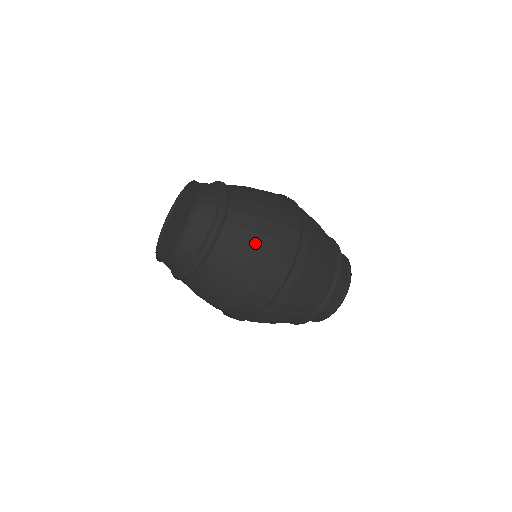
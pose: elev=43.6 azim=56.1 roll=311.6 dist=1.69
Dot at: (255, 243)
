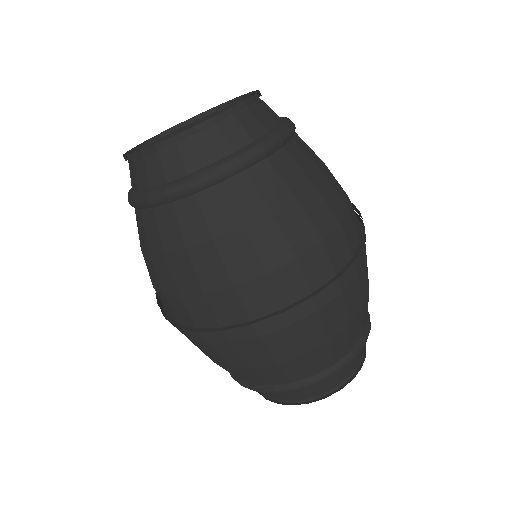
Dot at: (311, 203)
